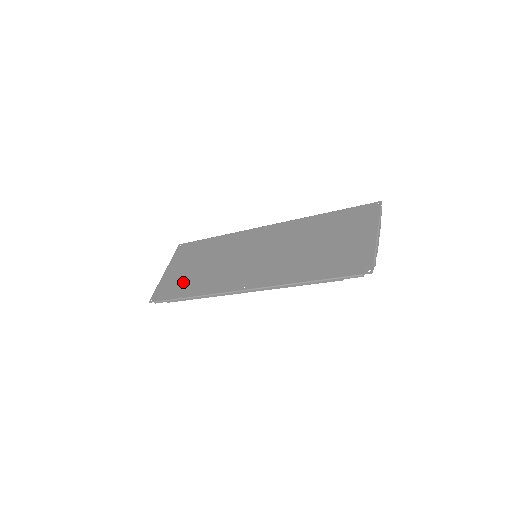
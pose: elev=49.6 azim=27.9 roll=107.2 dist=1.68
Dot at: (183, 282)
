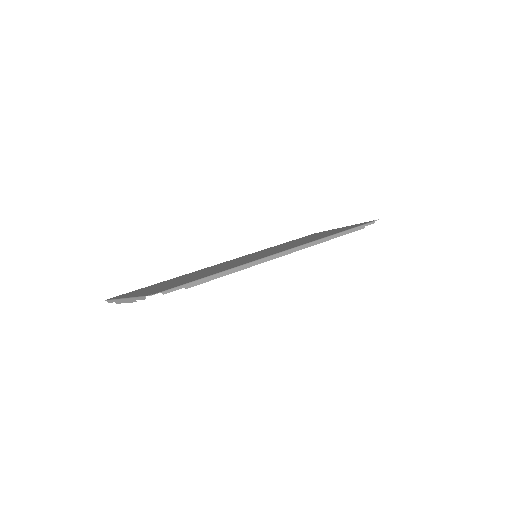
Dot at: (185, 280)
